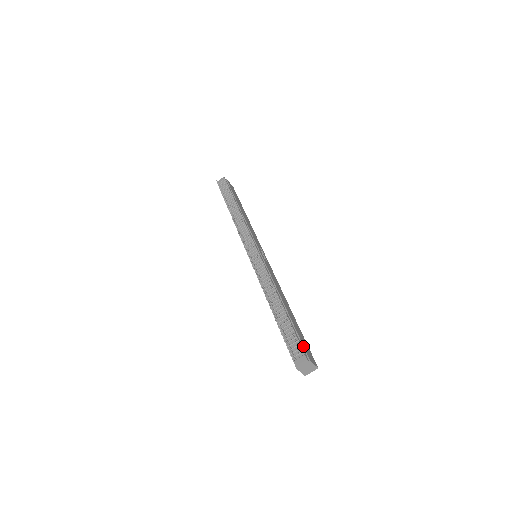
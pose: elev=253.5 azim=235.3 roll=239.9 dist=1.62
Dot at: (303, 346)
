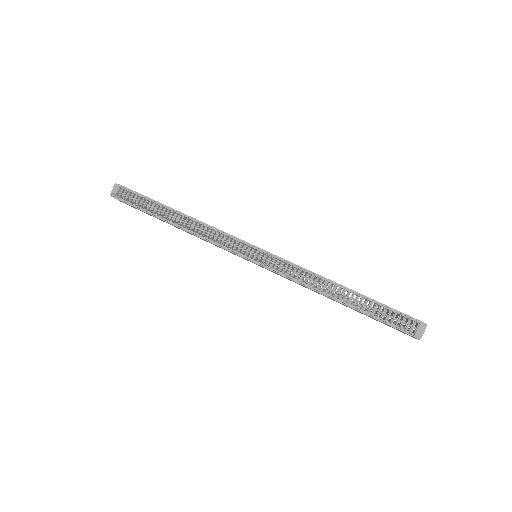
Dot at: (408, 315)
